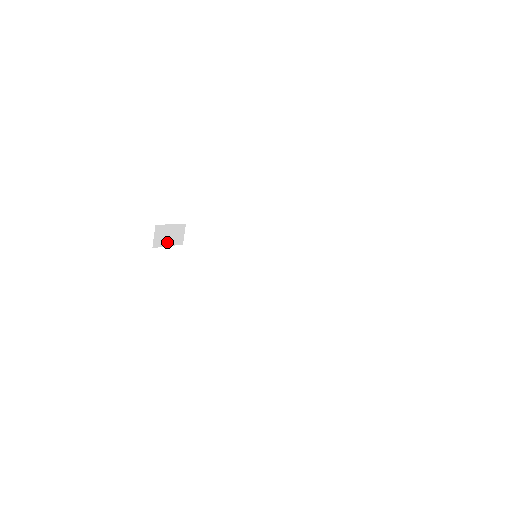
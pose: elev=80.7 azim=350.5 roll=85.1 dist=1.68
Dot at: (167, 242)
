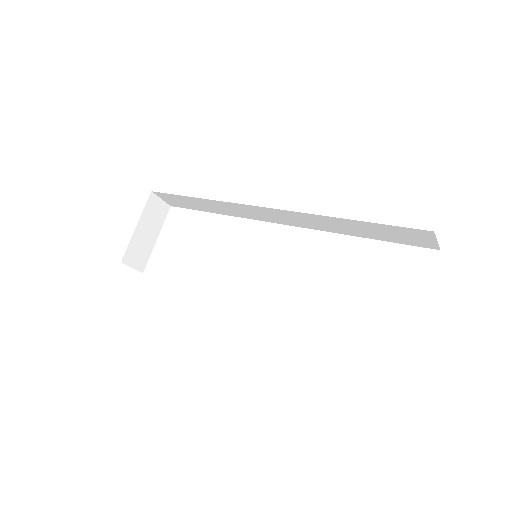
Dot at: (151, 240)
